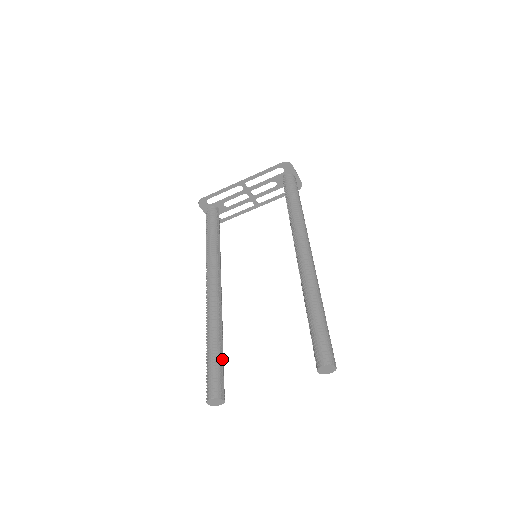
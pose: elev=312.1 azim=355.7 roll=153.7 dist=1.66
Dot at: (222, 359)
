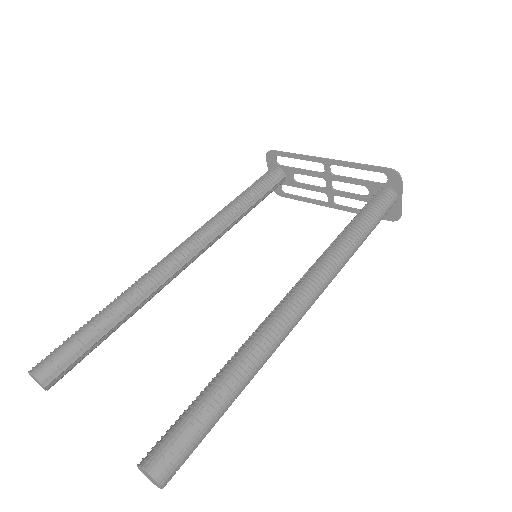
Dot at: (97, 339)
